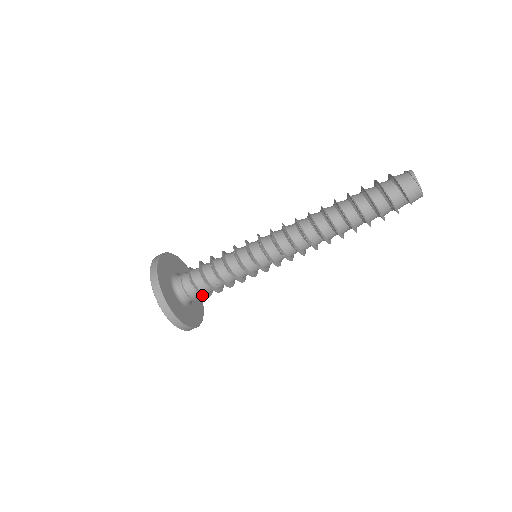
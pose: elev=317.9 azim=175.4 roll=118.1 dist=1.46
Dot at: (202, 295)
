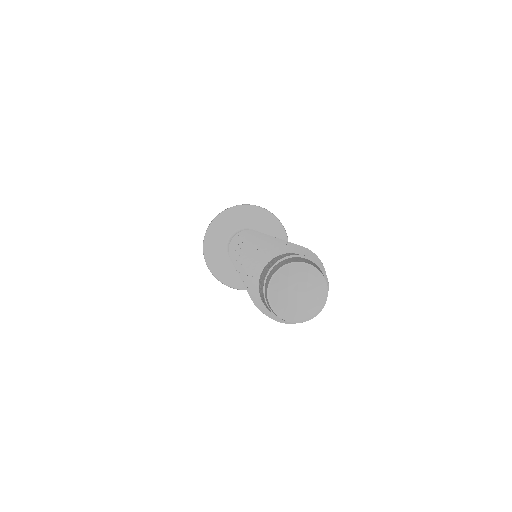
Dot at: occluded
